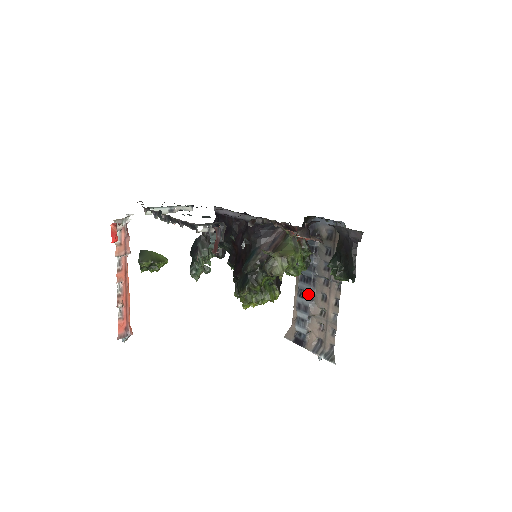
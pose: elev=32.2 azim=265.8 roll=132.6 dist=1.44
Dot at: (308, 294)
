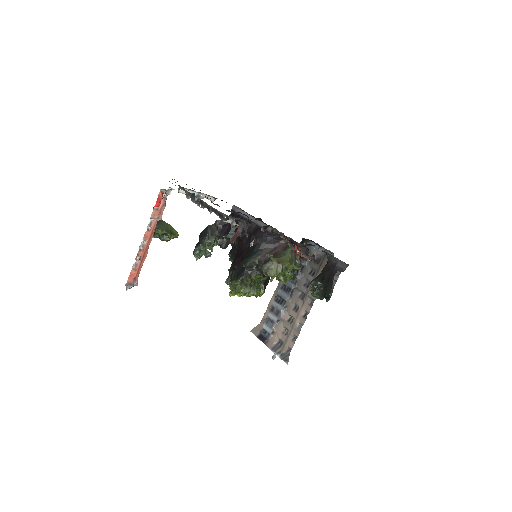
Dot at: (284, 301)
